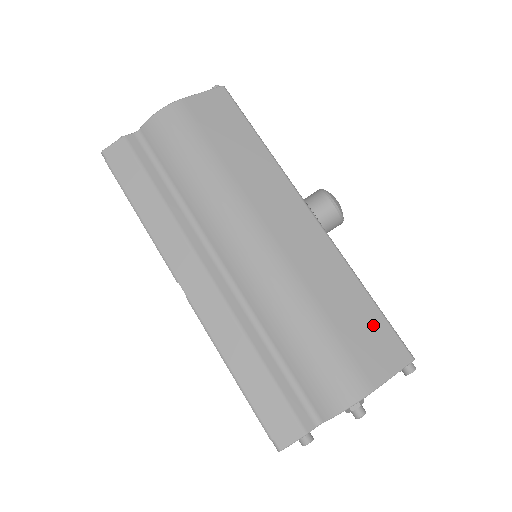
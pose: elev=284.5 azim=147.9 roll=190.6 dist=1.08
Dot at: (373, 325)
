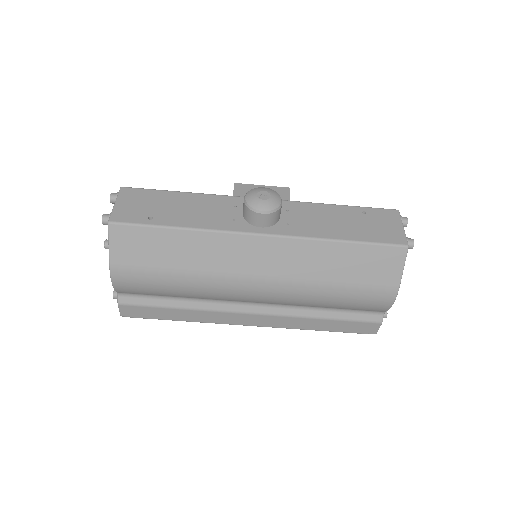
Dot at: (367, 257)
